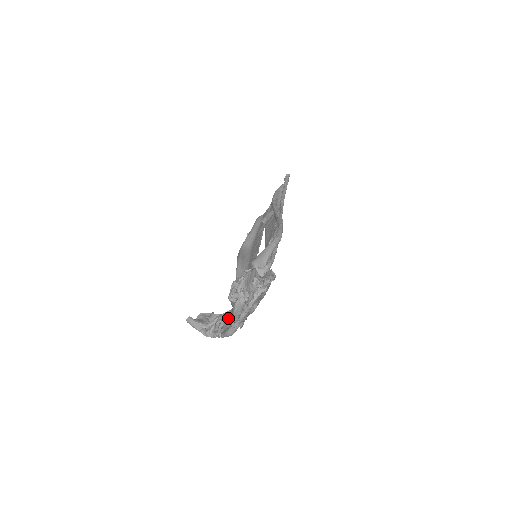
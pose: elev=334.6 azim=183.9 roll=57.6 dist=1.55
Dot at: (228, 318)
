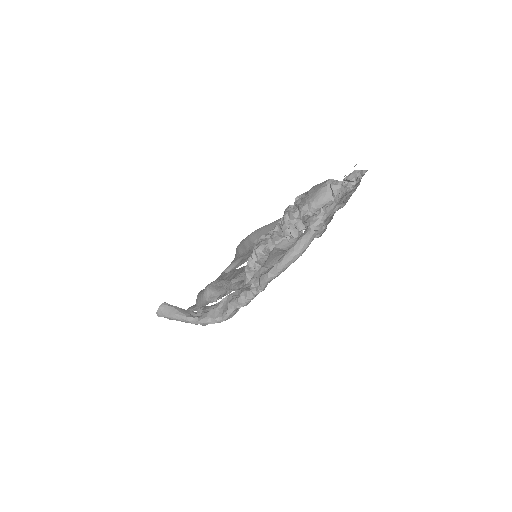
Dot at: occluded
